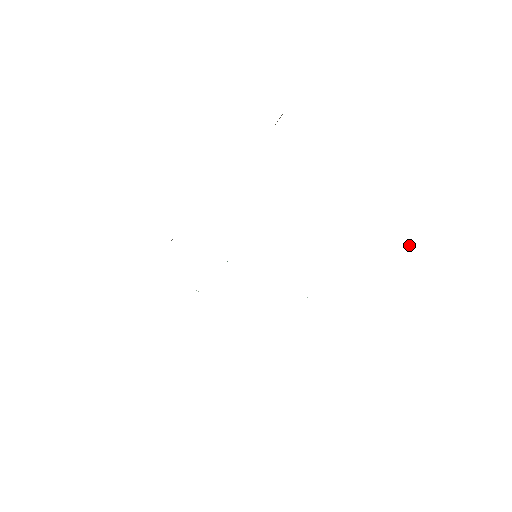
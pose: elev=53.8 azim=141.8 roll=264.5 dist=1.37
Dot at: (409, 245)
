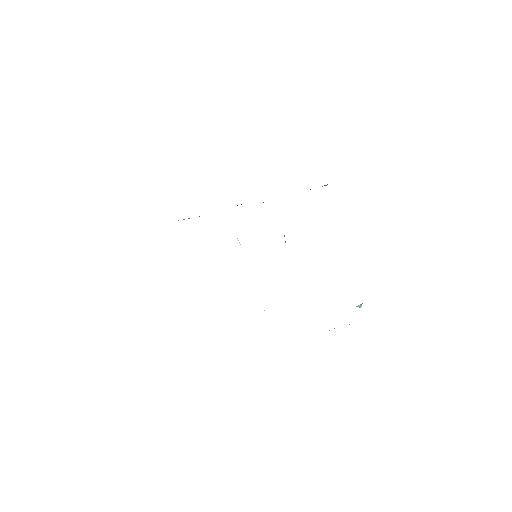
Dot at: (359, 306)
